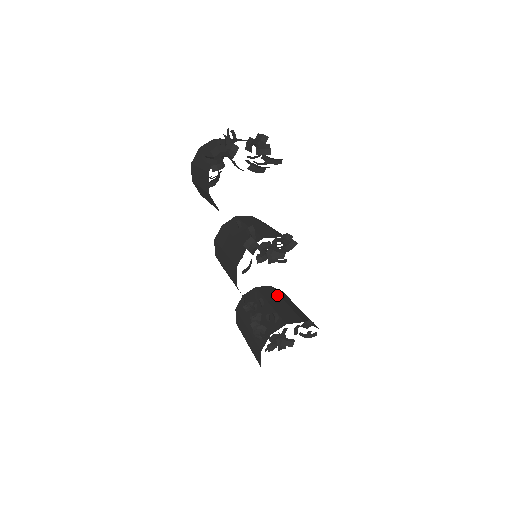
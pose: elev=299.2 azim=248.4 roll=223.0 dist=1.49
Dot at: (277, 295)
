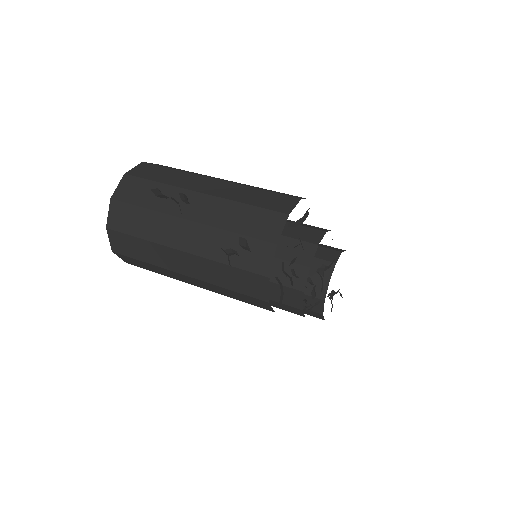
Dot at: occluded
